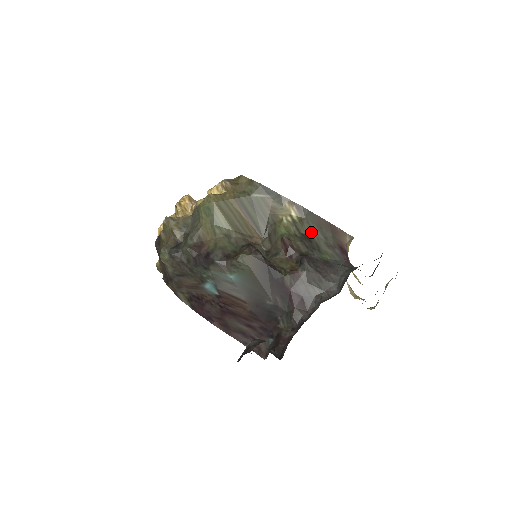
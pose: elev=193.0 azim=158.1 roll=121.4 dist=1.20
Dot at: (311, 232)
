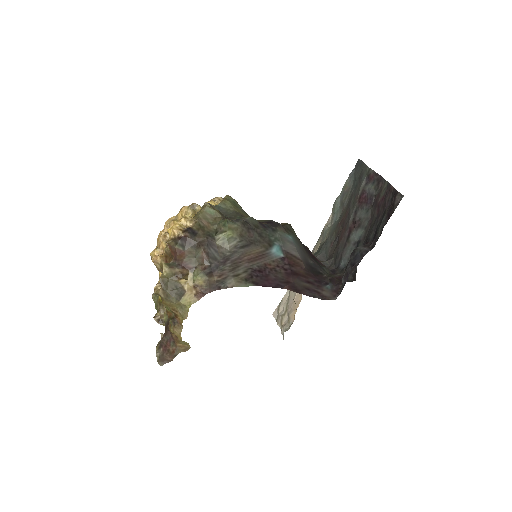
Dot at: occluded
